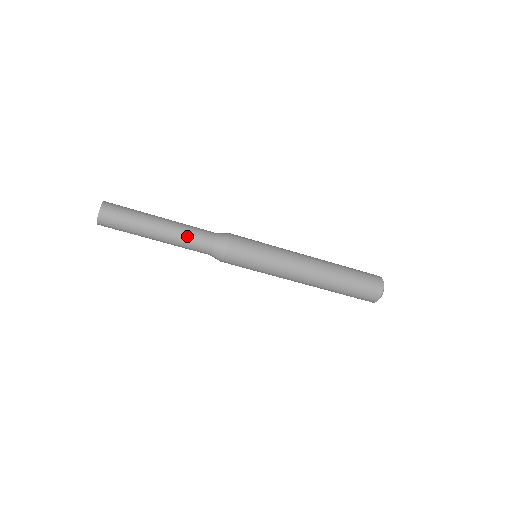
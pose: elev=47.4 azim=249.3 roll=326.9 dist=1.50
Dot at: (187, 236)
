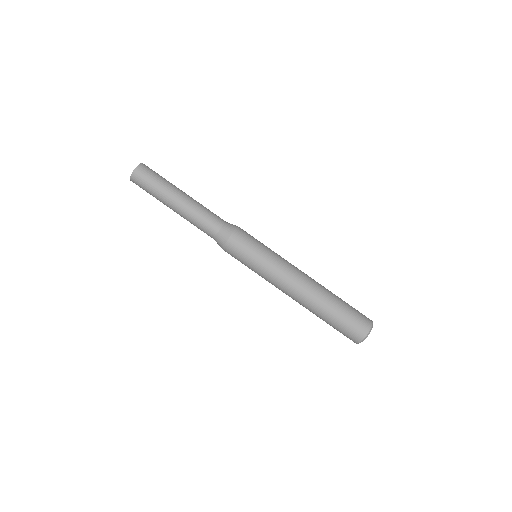
Dot at: (204, 209)
